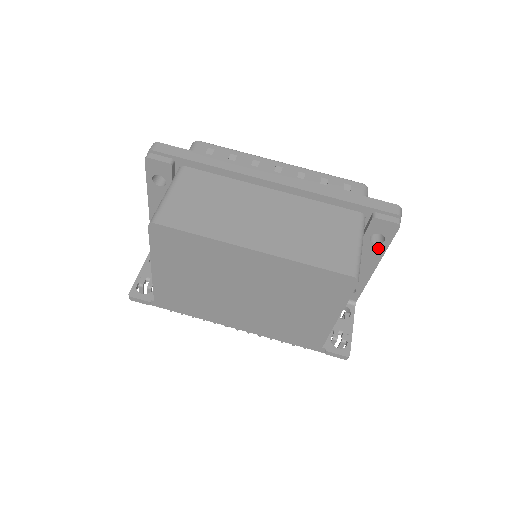
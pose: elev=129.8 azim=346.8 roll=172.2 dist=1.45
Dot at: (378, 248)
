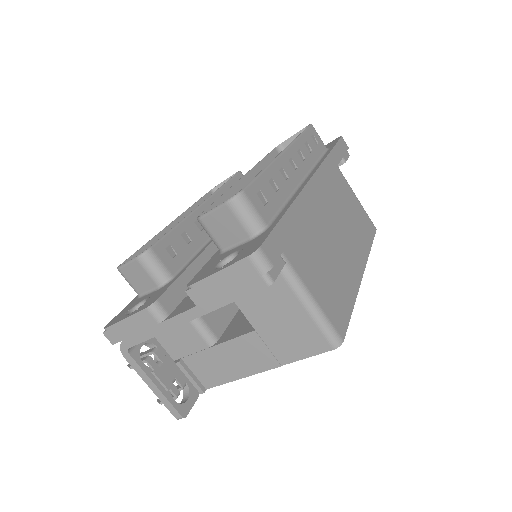
Dot at: occluded
